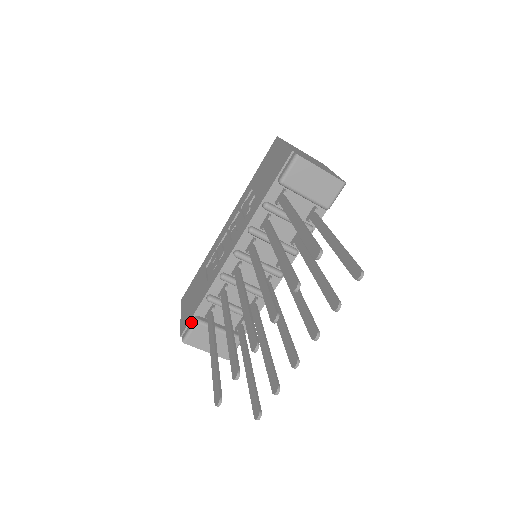
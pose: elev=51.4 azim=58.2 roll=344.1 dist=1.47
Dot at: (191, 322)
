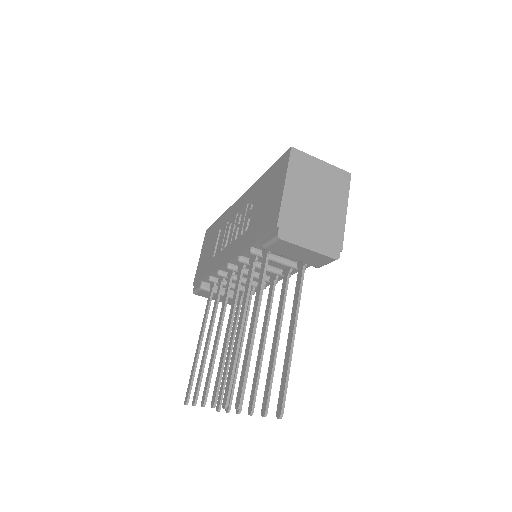
Dot at: (199, 284)
